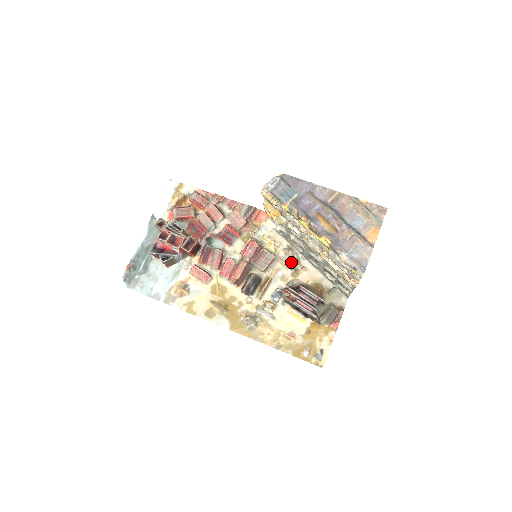
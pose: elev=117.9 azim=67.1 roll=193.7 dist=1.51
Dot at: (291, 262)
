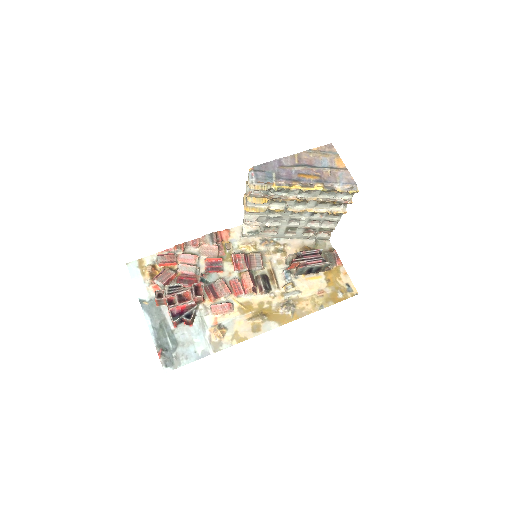
Dot at: (273, 248)
